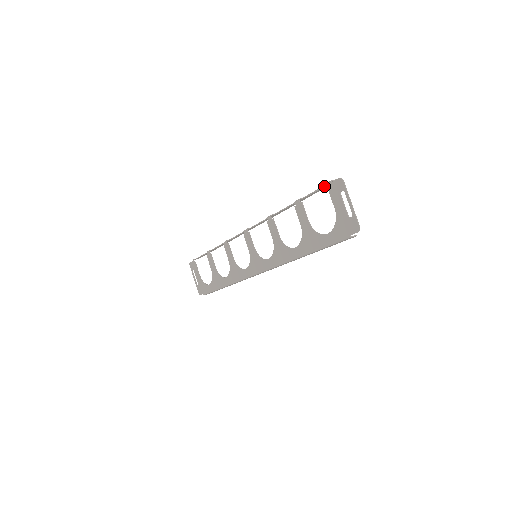
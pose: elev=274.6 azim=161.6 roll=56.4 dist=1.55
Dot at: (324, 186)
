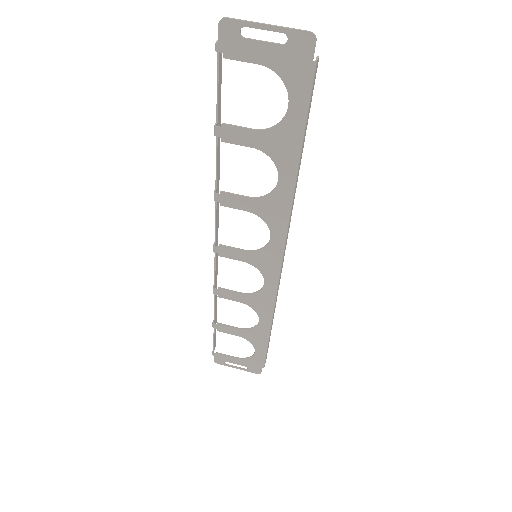
Dot at: (217, 68)
